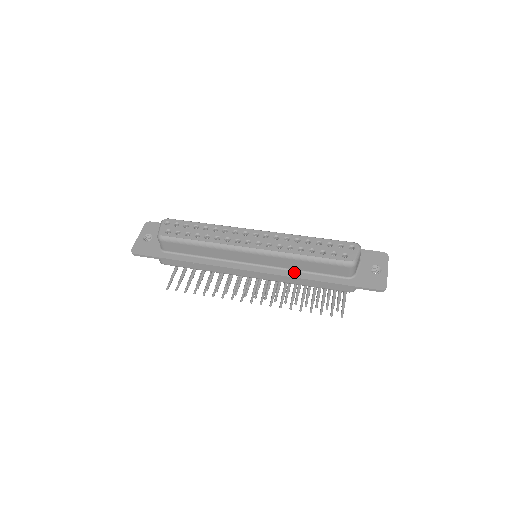
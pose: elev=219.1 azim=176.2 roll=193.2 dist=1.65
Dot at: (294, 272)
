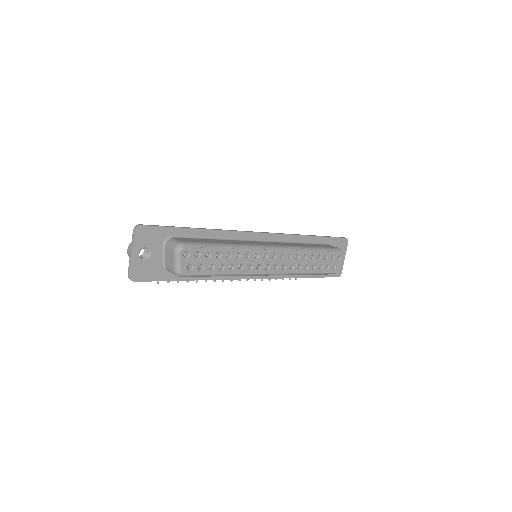
Dot at: occluded
